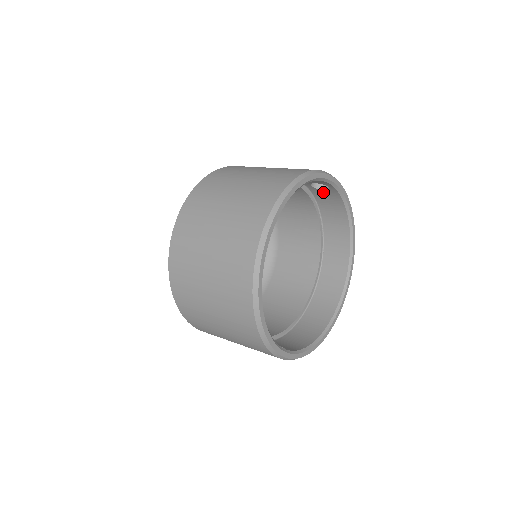
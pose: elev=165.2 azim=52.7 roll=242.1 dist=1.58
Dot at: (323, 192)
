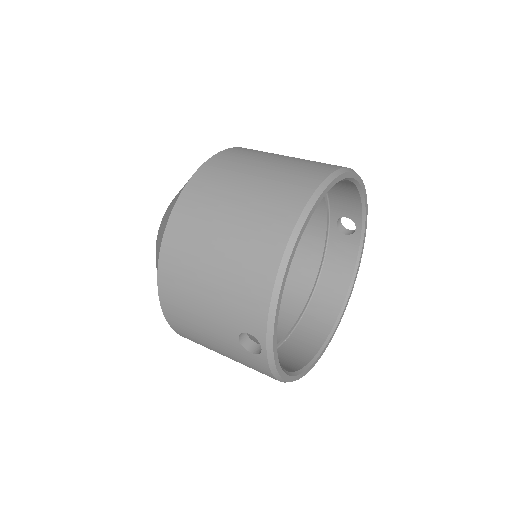
Dot at: (343, 236)
